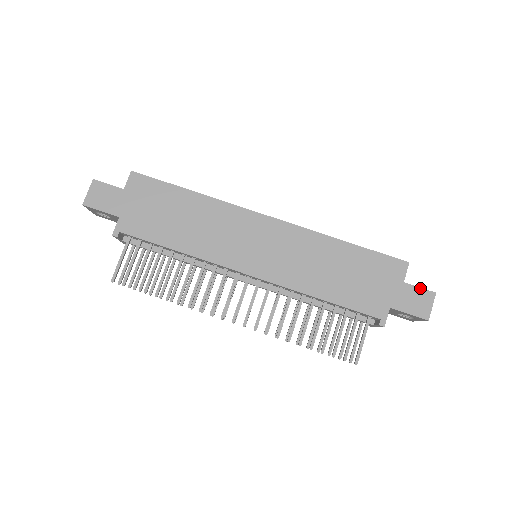
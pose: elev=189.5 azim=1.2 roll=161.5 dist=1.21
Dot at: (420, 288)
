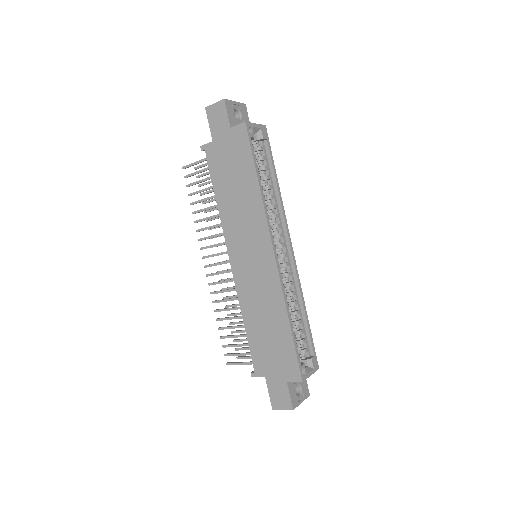
Dot at: (290, 396)
